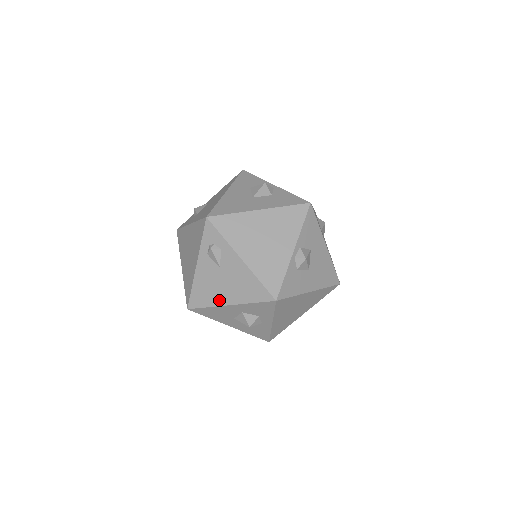
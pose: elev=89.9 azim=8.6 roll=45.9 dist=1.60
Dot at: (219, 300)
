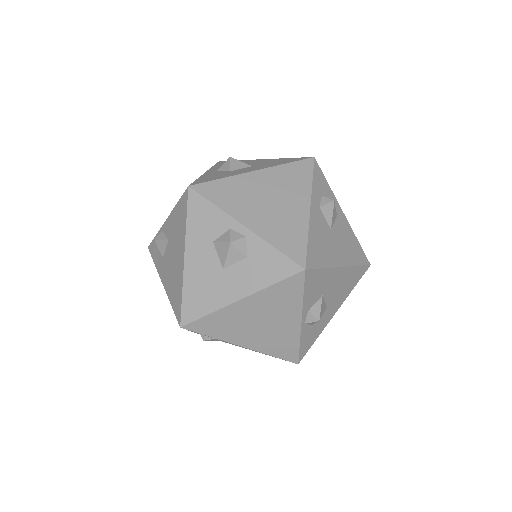
Dot at: occluded
